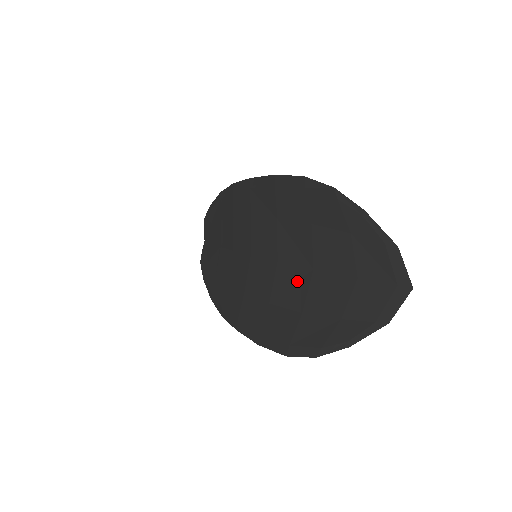
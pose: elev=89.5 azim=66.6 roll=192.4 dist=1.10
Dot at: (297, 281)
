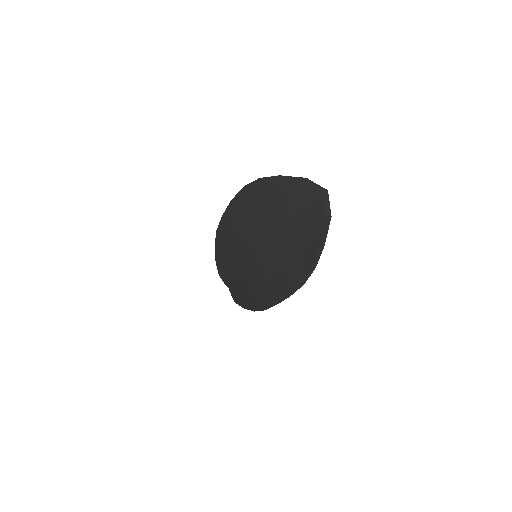
Dot at: (281, 243)
